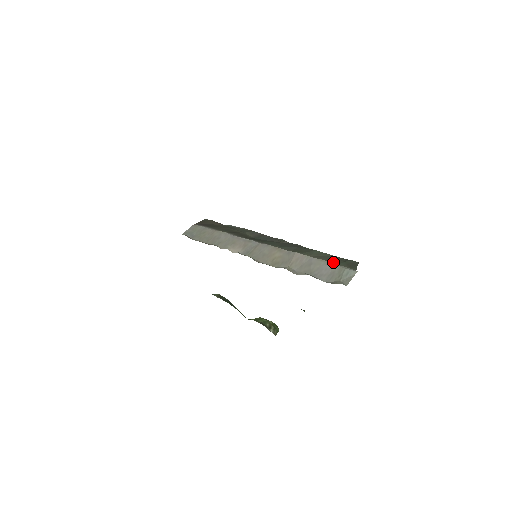
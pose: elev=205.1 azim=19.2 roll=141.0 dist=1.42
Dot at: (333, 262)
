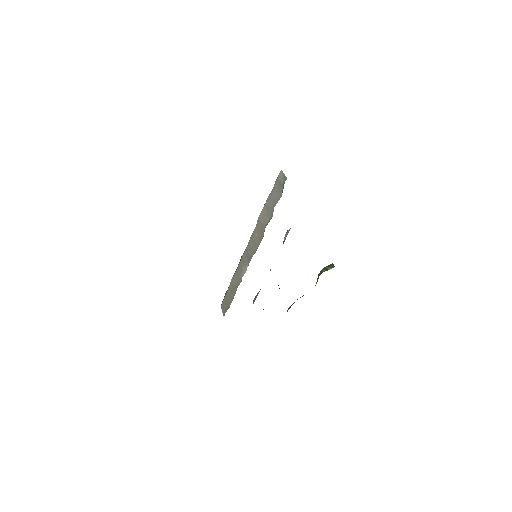
Dot at: occluded
